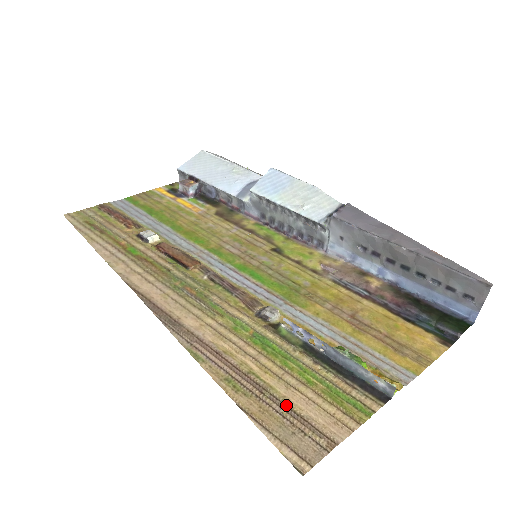
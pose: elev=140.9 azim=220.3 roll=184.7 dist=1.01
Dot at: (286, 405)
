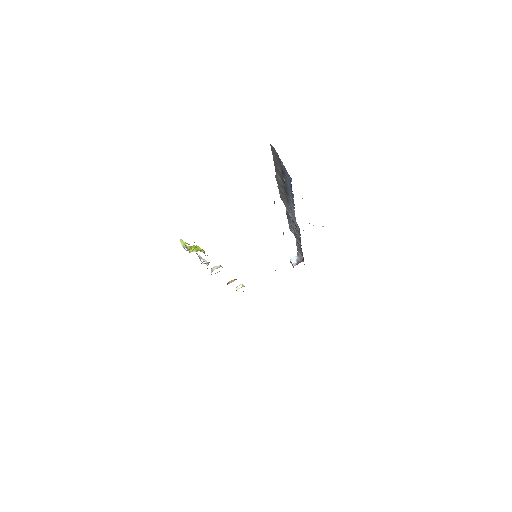
Dot at: occluded
